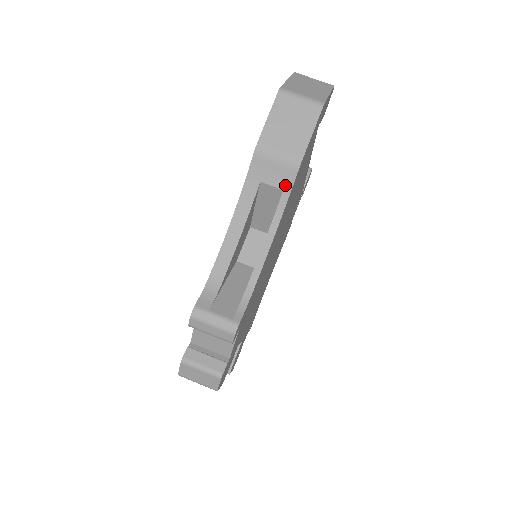
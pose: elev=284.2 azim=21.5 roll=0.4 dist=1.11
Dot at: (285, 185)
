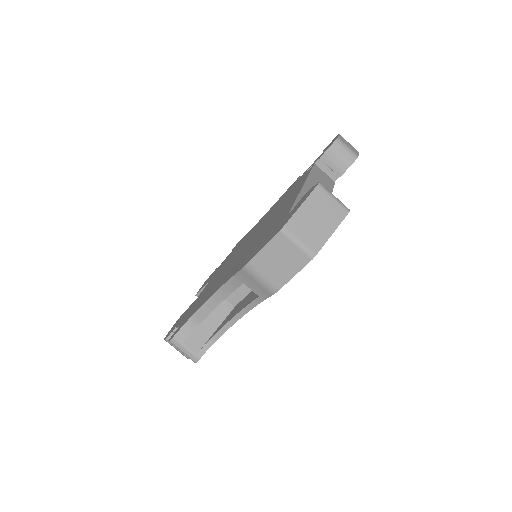
Dot at: (261, 295)
